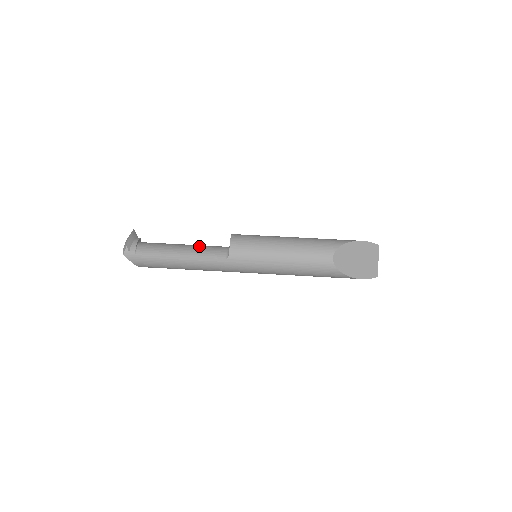
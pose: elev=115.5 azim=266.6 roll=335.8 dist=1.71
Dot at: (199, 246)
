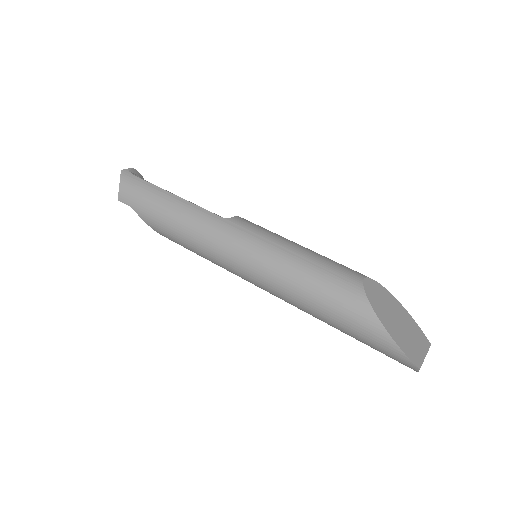
Dot at: occluded
